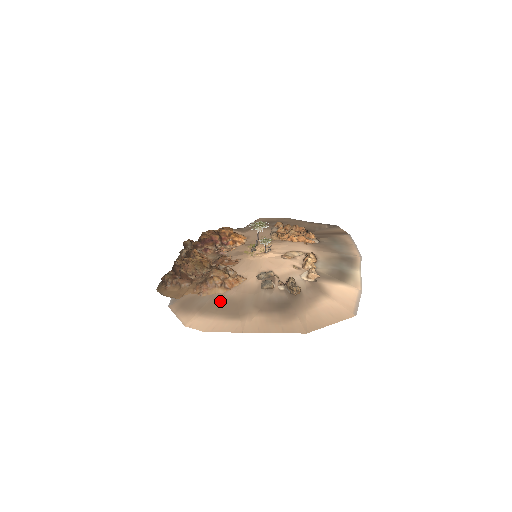
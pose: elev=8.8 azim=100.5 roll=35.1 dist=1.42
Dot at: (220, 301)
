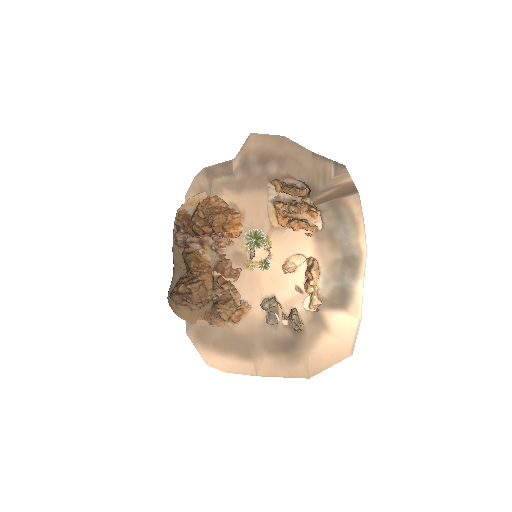
Dot at: (231, 338)
